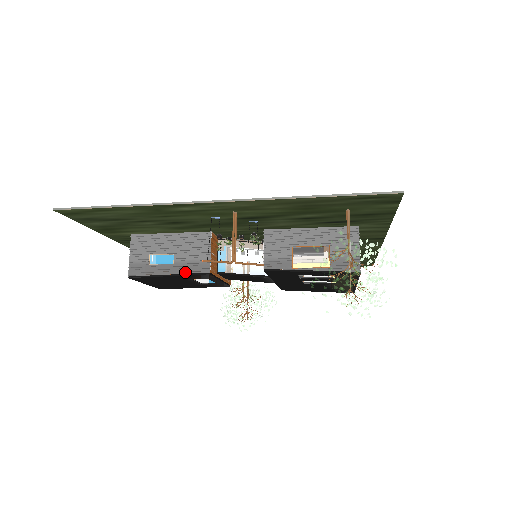
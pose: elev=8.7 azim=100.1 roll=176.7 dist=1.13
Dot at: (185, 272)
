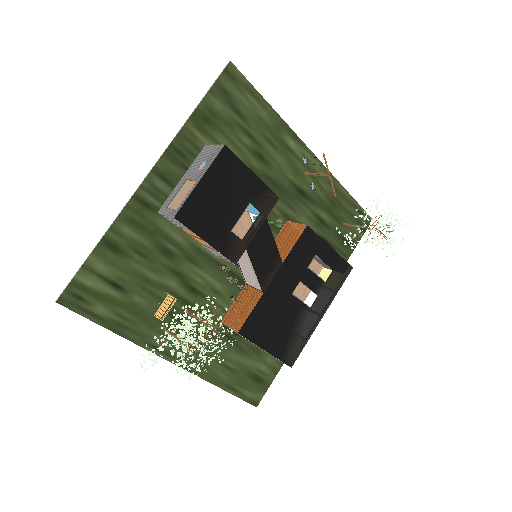
Dot at: (263, 183)
